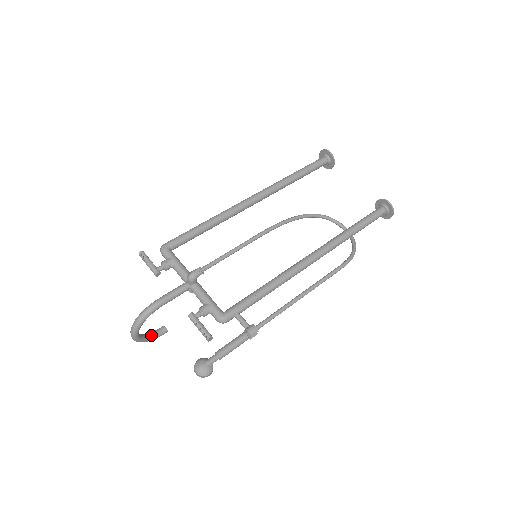
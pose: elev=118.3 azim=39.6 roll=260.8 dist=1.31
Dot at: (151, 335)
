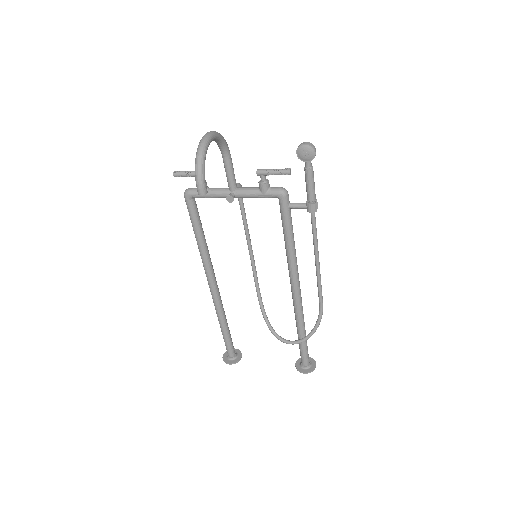
Dot at: (203, 168)
